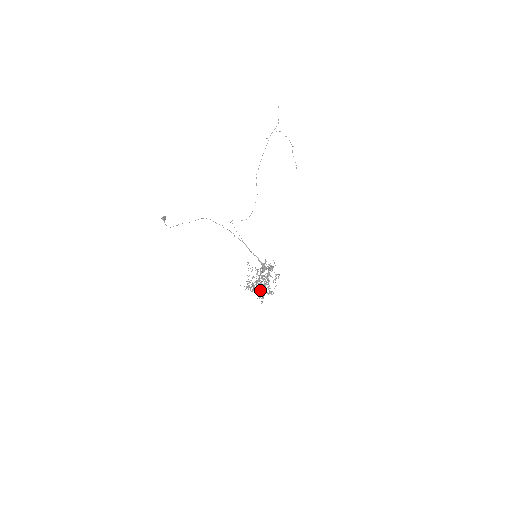
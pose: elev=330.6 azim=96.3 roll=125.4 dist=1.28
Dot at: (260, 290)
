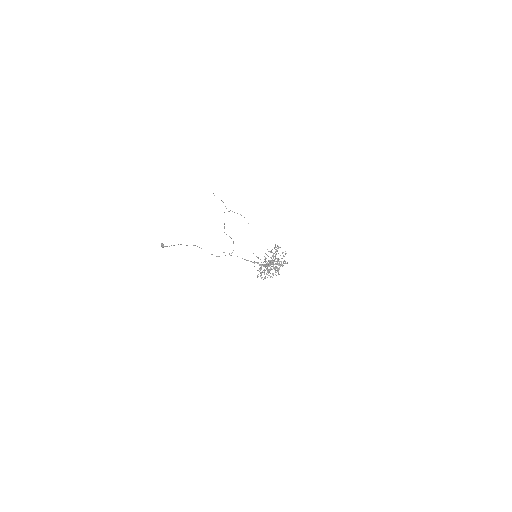
Dot at: (273, 268)
